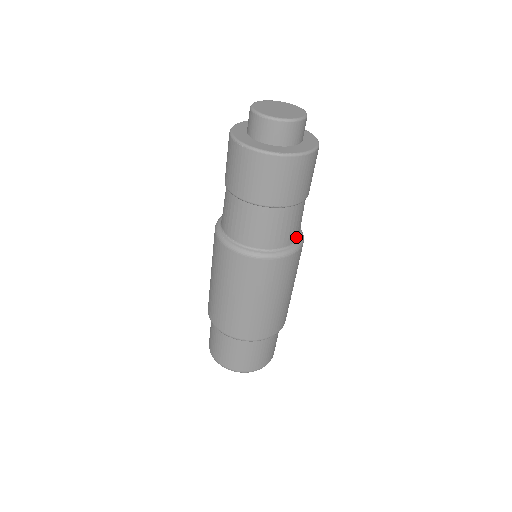
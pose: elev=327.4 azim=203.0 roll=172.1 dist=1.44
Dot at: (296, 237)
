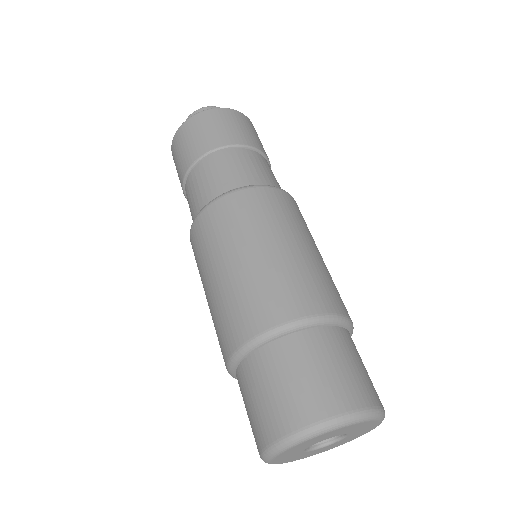
Dot at: (261, 182)
